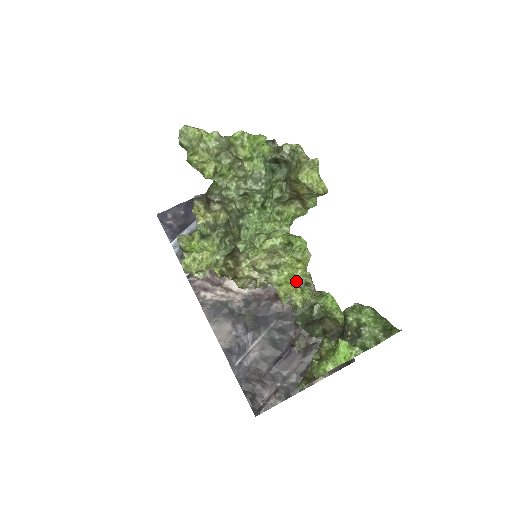
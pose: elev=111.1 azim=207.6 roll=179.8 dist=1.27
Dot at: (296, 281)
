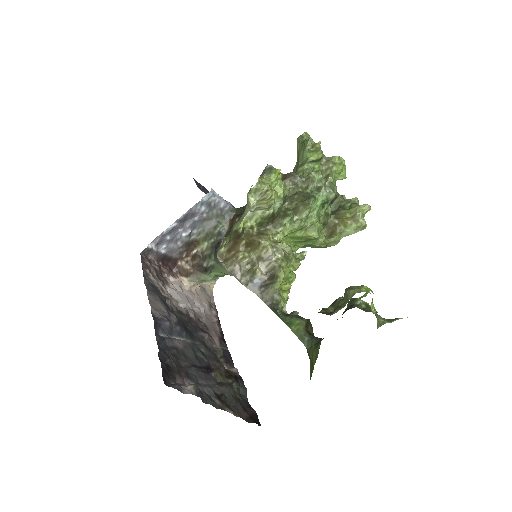
Dot at: occluded
